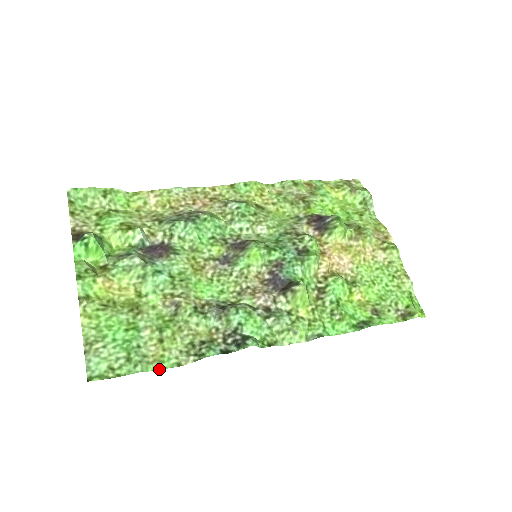
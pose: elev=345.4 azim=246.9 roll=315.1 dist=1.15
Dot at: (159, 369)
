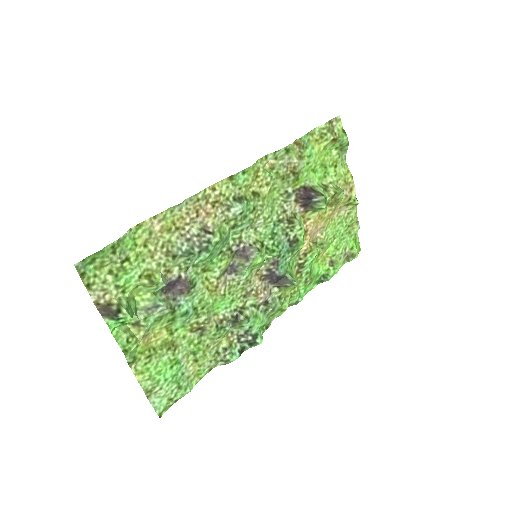
Dot at: (199, 380)
